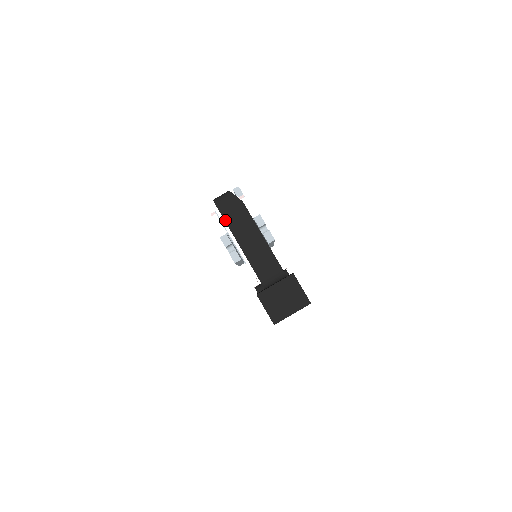
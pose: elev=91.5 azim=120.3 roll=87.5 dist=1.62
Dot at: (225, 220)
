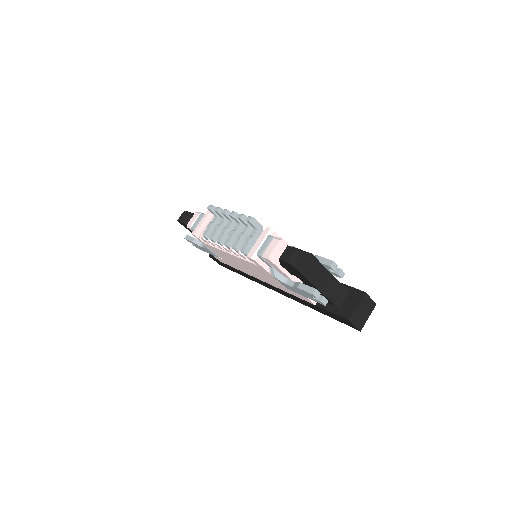
Dot at: (303, 275)
